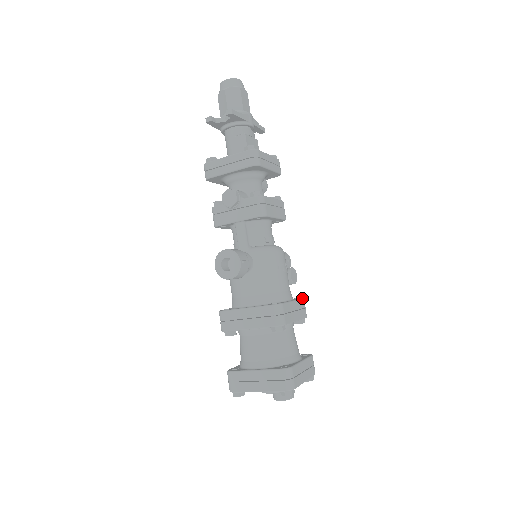
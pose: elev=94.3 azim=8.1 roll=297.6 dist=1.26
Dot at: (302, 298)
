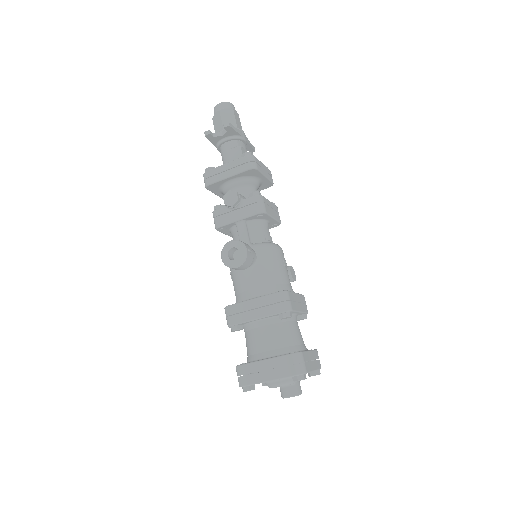
Dot at: occluded
